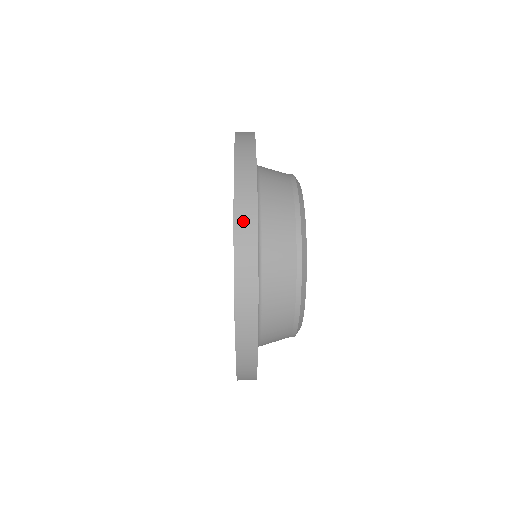
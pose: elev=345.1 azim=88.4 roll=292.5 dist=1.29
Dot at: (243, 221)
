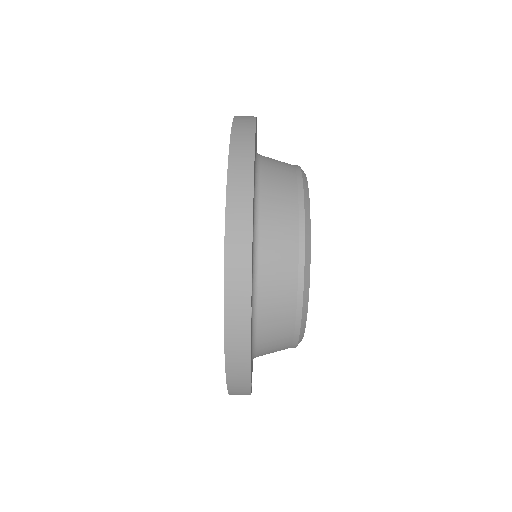
Dot at: (234, 344)
